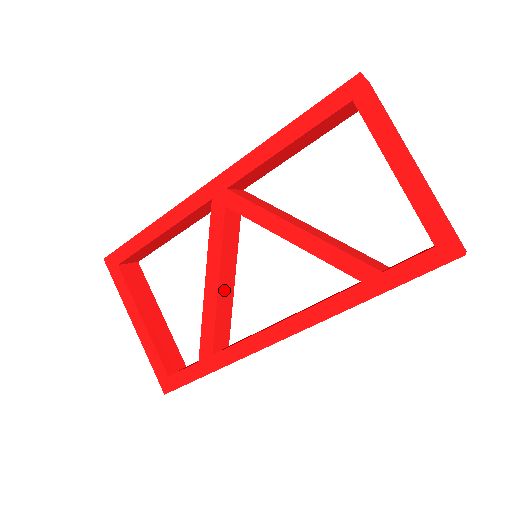
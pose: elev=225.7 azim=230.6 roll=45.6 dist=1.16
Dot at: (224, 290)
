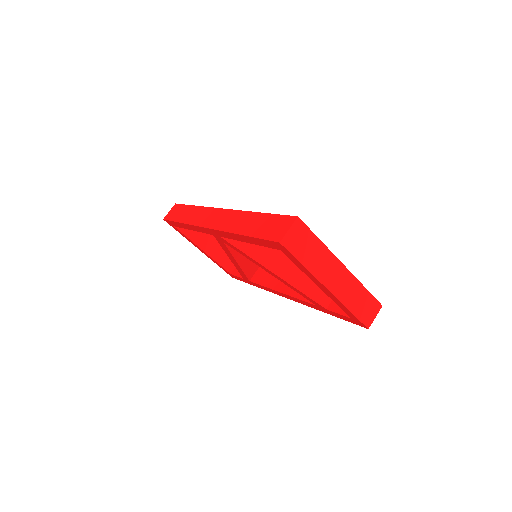
Dot at: (244, 259)
